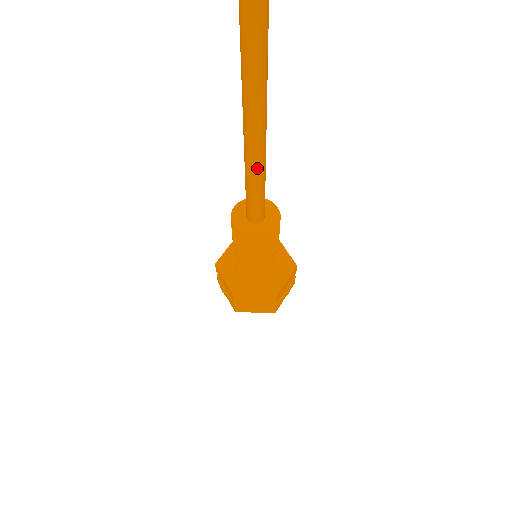
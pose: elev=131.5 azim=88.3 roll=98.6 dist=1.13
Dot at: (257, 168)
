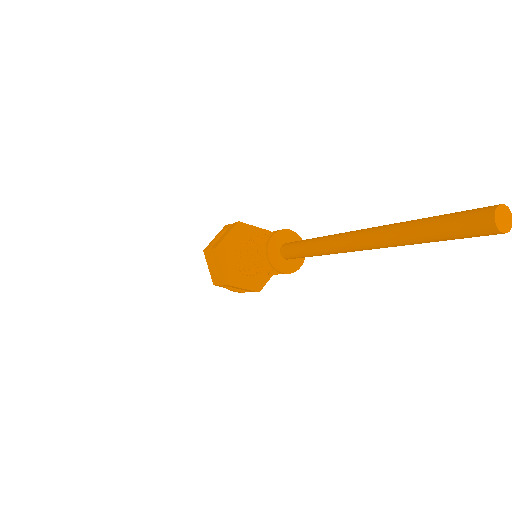
Dot at: occluded
